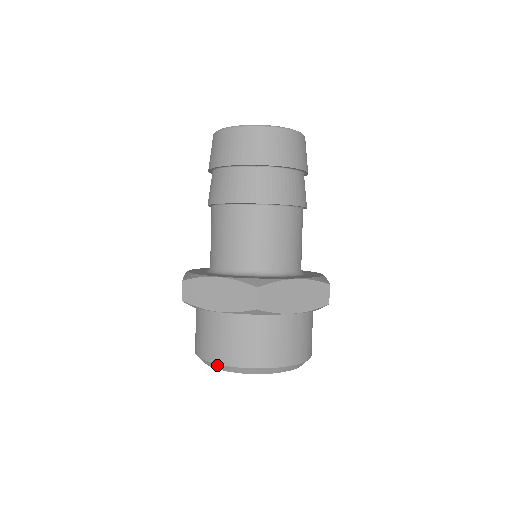
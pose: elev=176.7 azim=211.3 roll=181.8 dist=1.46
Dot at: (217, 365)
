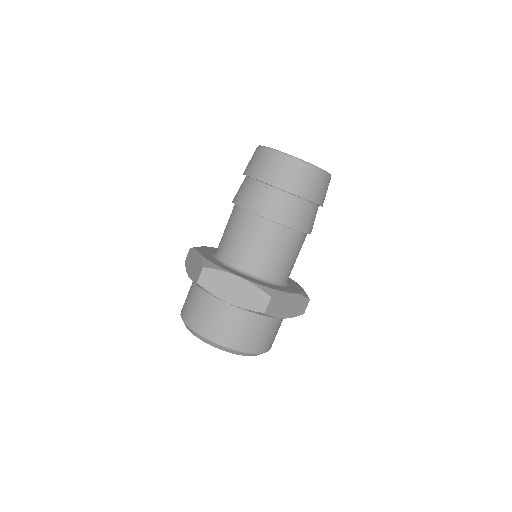
Dot at: occluded
